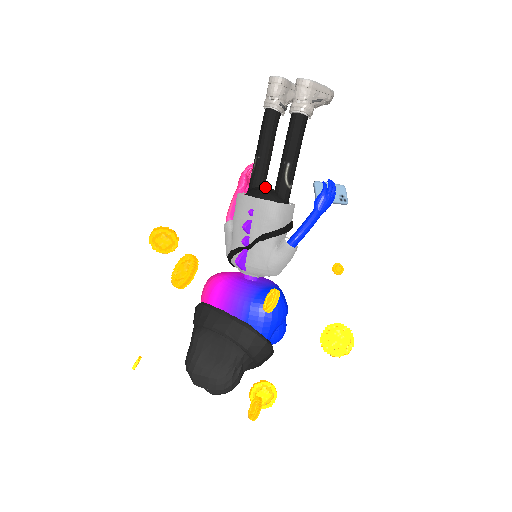
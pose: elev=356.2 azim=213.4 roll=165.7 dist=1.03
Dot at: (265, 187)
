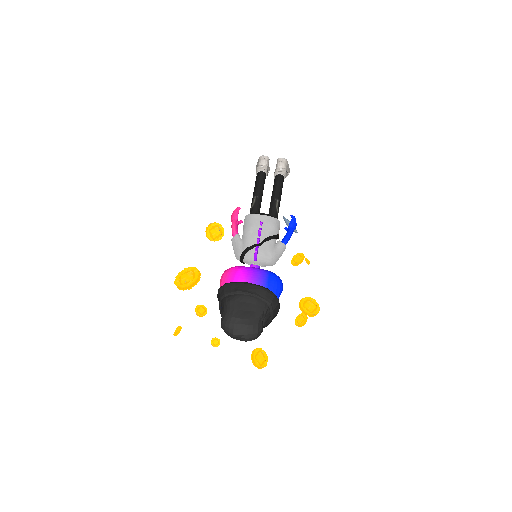
Dot at: (262, 213)
